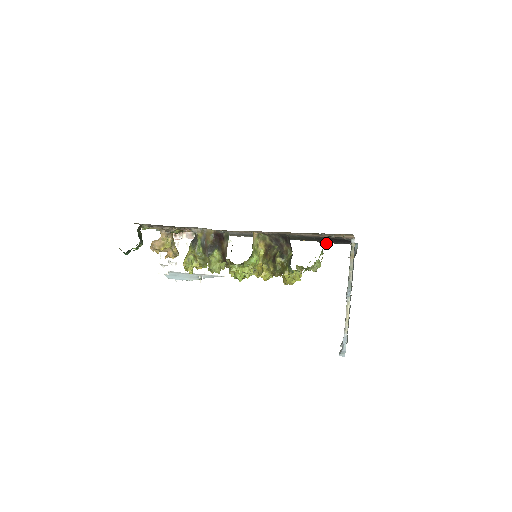
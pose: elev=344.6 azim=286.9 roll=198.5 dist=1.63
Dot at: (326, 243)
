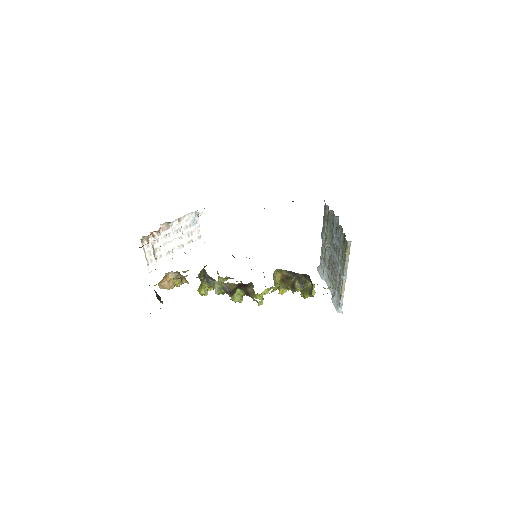
Dot at: occluded
